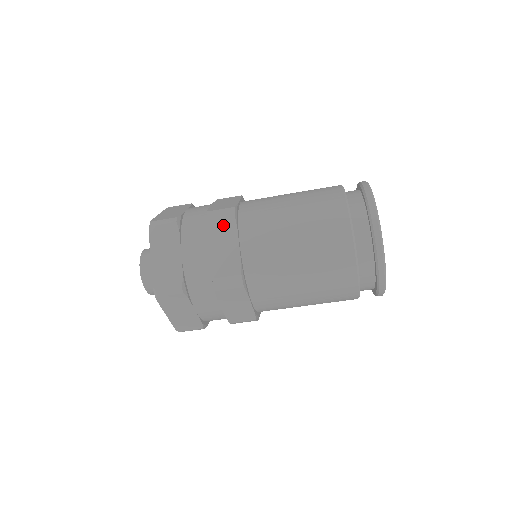
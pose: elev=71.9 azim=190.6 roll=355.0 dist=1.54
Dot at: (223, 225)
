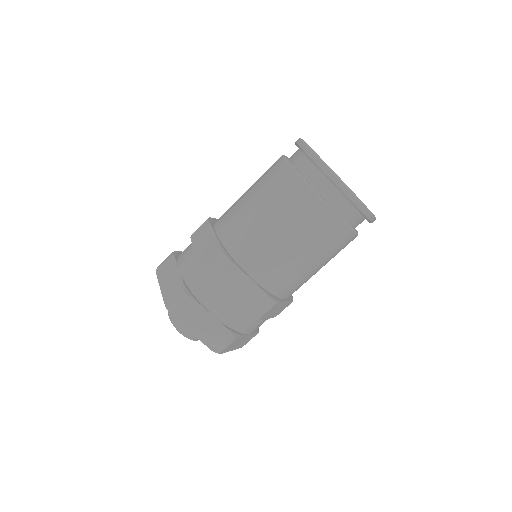
Dot at: (201, 231)
